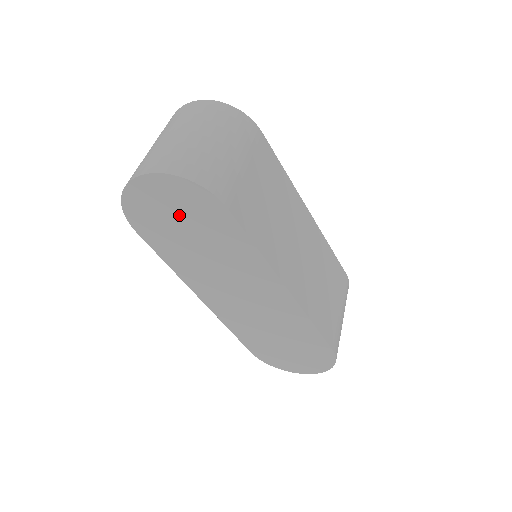
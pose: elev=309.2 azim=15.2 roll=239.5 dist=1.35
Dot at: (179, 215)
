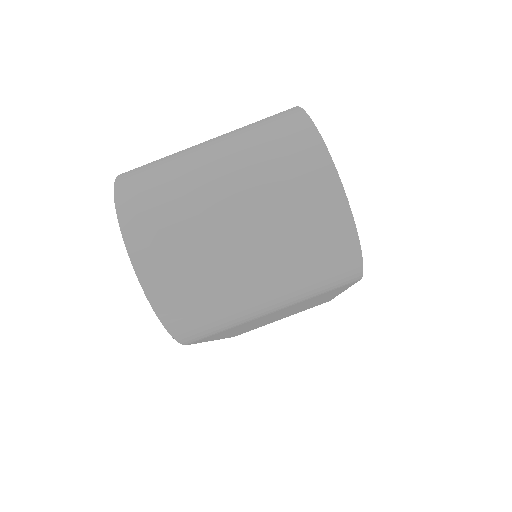
Dot at: occluded
